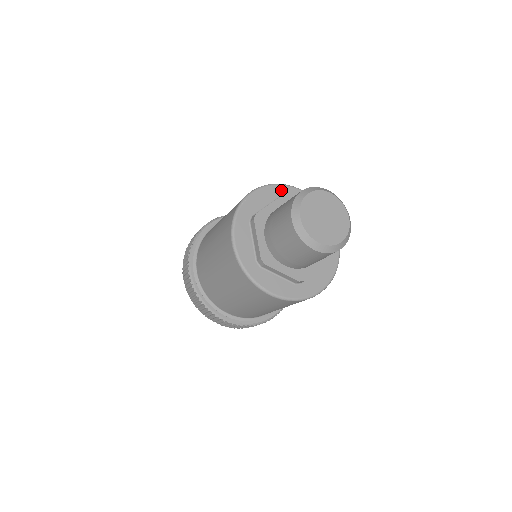
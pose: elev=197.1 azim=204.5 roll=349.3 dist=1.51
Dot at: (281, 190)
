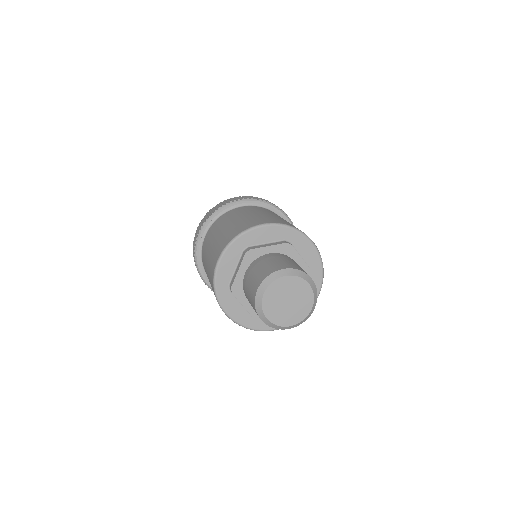
Dot at: (291, 234)
